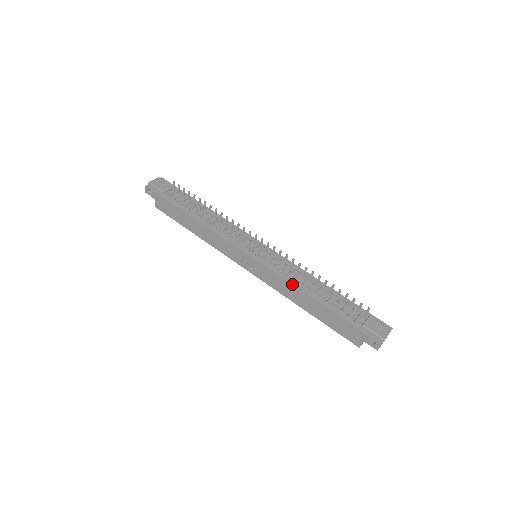
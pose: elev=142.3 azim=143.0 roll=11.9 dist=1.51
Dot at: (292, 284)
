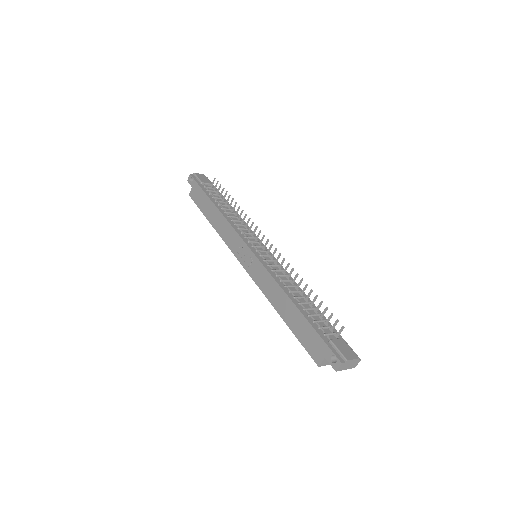
Dot at: (277, 282)
